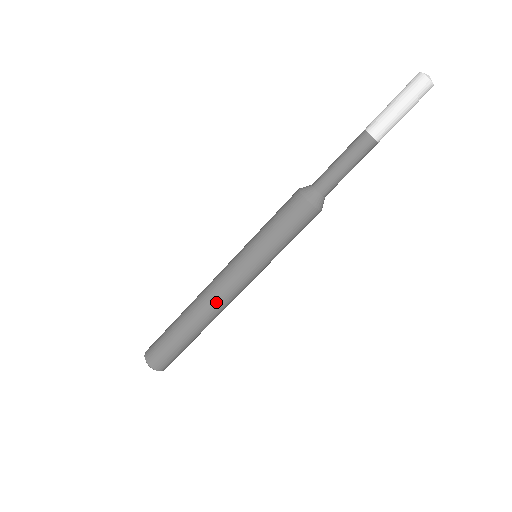
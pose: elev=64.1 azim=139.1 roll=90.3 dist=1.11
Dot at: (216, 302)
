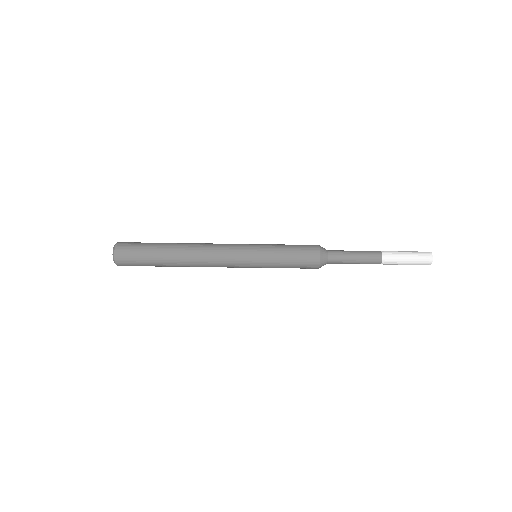
Dot at: (206, 256)
